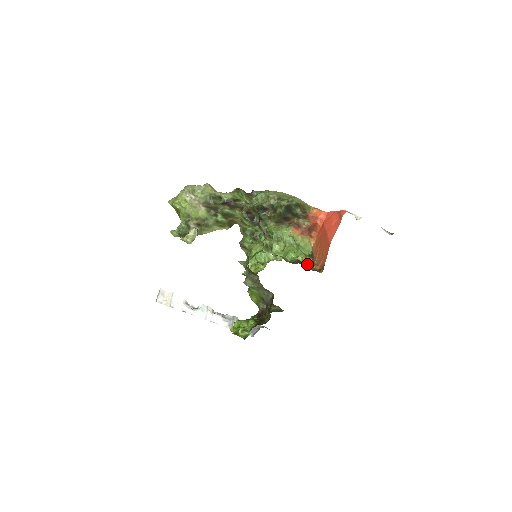
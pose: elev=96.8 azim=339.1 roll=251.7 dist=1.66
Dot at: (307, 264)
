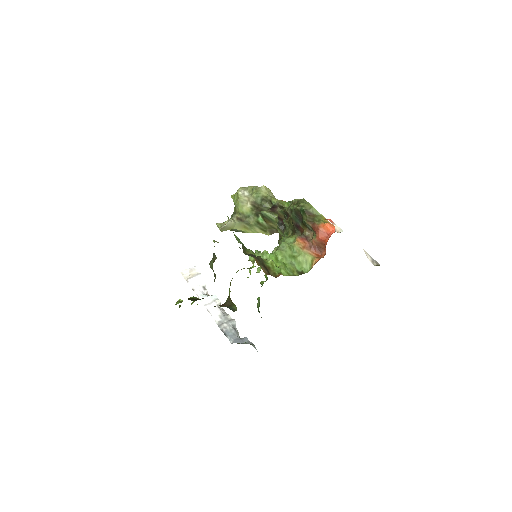
Dot at: (272, 268)
